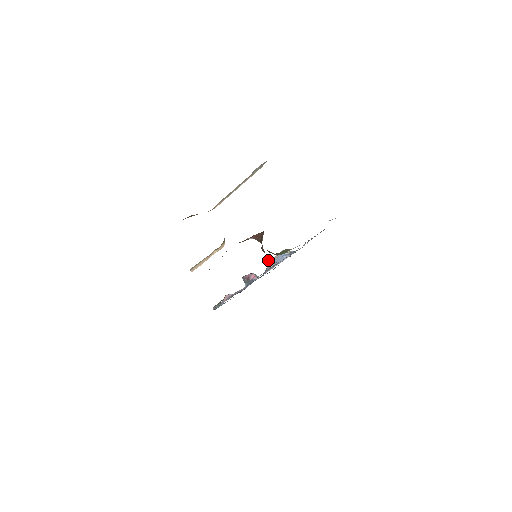
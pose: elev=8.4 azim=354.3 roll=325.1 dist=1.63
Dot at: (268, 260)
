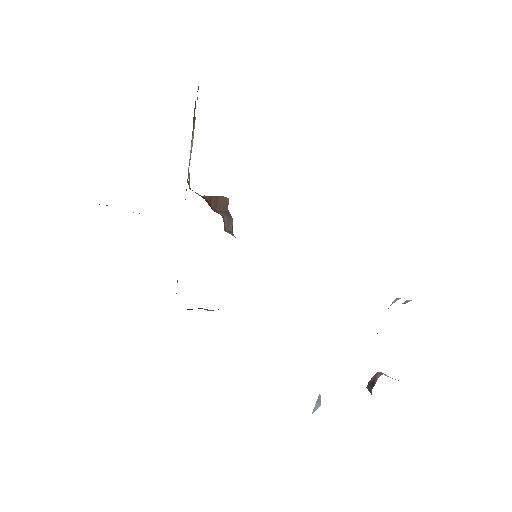
Dot at: occluded
